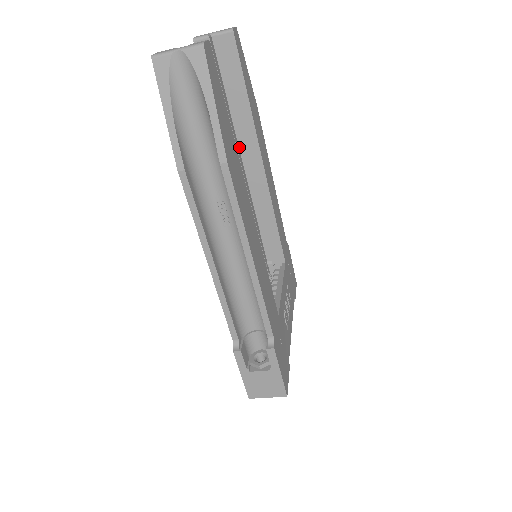
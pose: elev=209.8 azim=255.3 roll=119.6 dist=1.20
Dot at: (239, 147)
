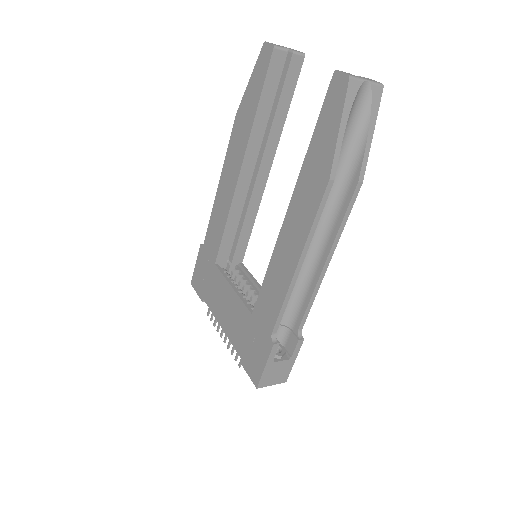
Dot at: occluded
